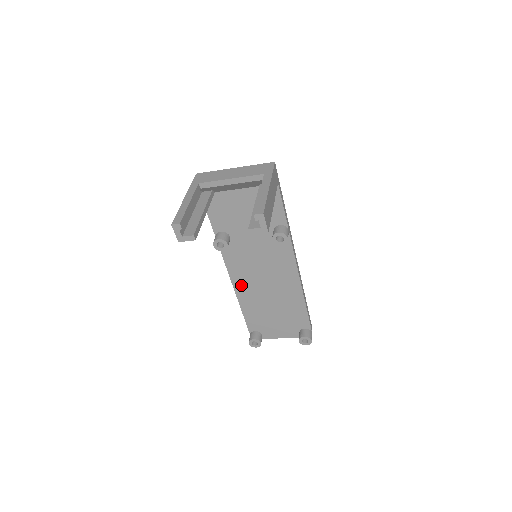
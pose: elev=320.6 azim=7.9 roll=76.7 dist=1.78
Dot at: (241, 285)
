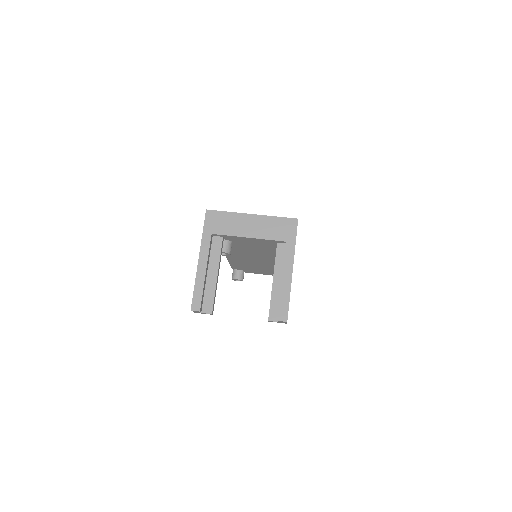
Dot at: (234, 256)
